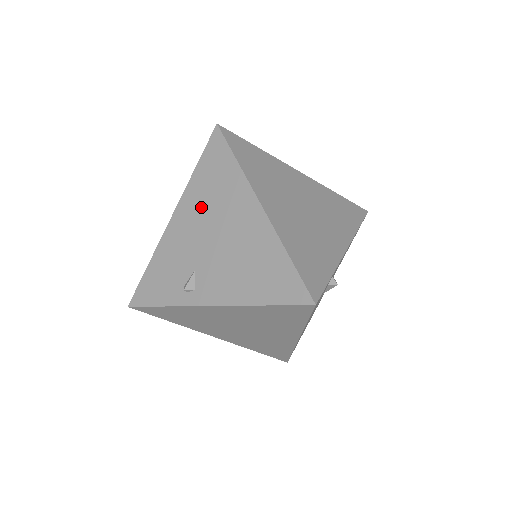
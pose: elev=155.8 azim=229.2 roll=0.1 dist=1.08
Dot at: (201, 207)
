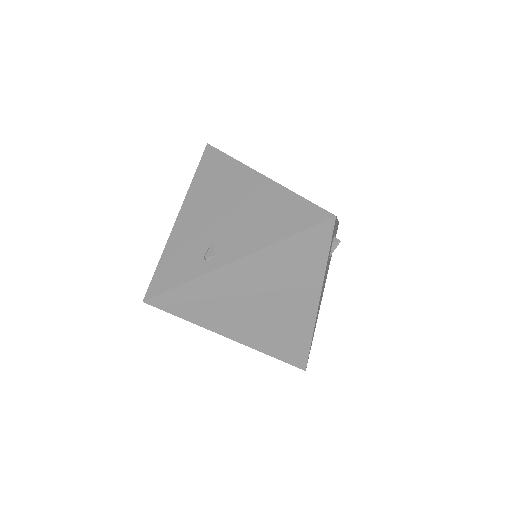
Dot at: (206, 197)
